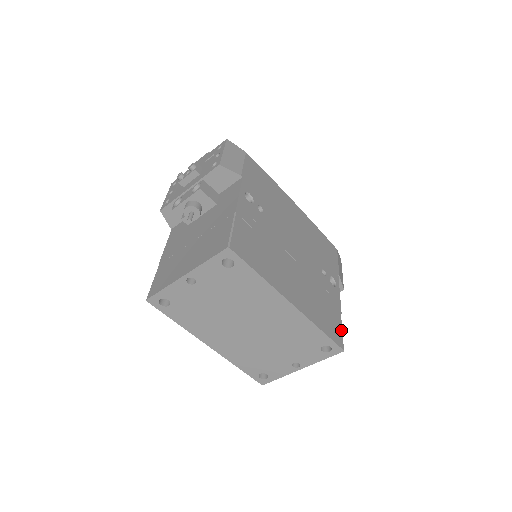
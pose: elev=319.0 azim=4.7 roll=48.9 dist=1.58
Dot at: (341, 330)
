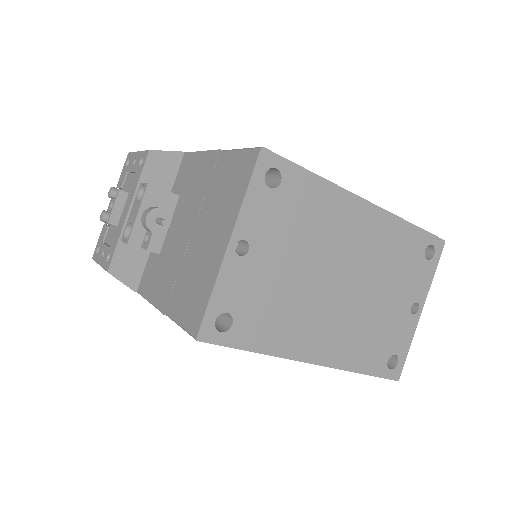
Dot at: occluded
